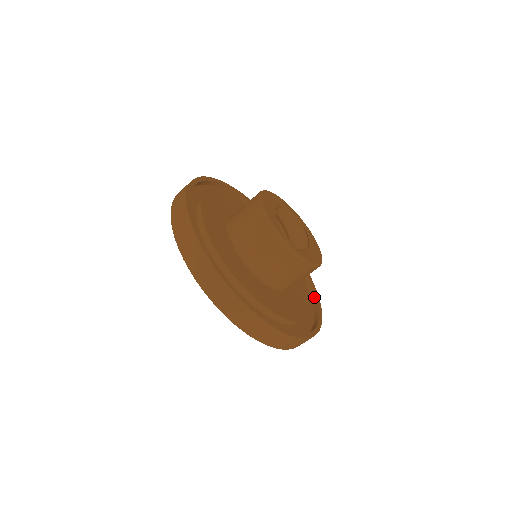
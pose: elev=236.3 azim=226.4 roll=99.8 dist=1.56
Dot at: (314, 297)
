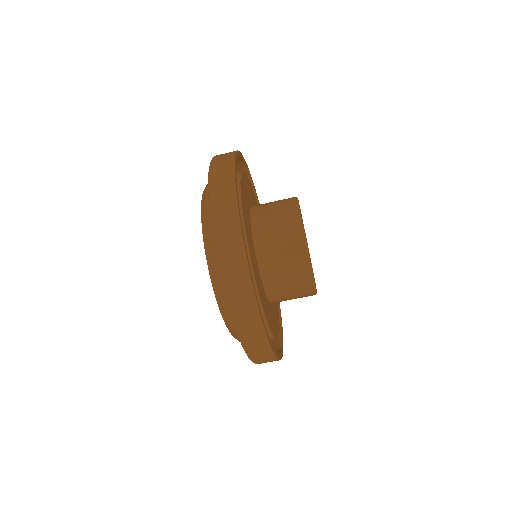
Dot at: (278, 353)
